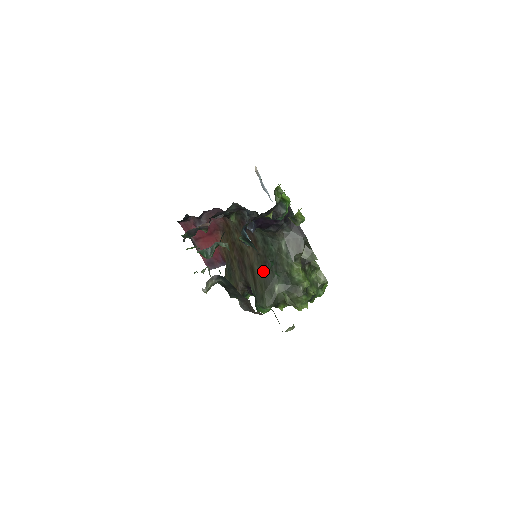
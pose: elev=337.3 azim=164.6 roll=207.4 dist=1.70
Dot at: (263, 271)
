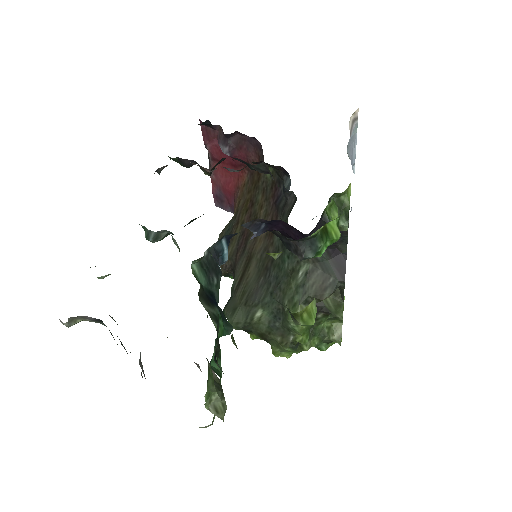
Dot at: (258, 277)
